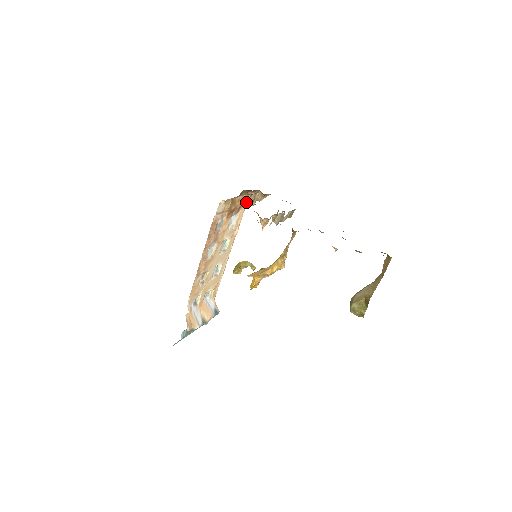
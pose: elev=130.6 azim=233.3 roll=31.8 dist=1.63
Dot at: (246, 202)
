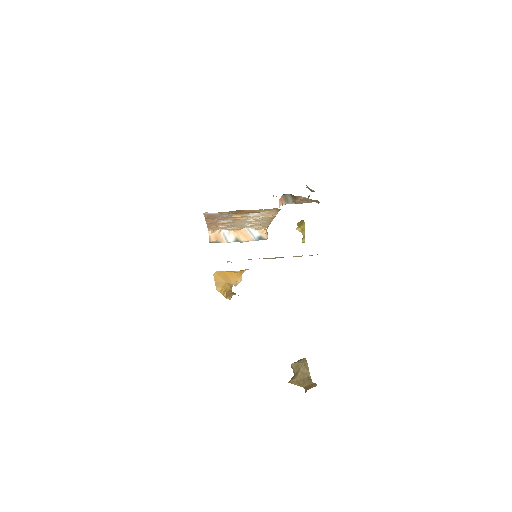
Dot at: (275, 210)
